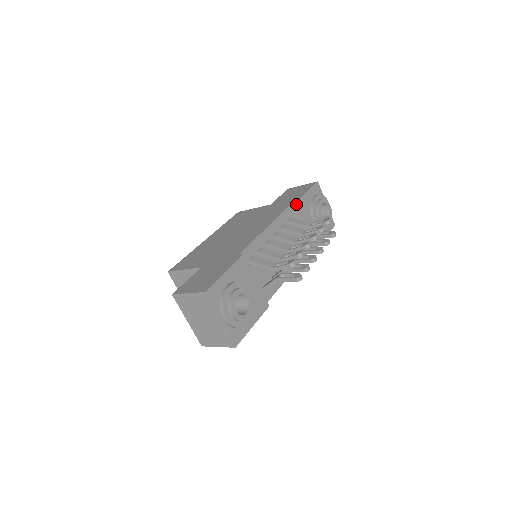
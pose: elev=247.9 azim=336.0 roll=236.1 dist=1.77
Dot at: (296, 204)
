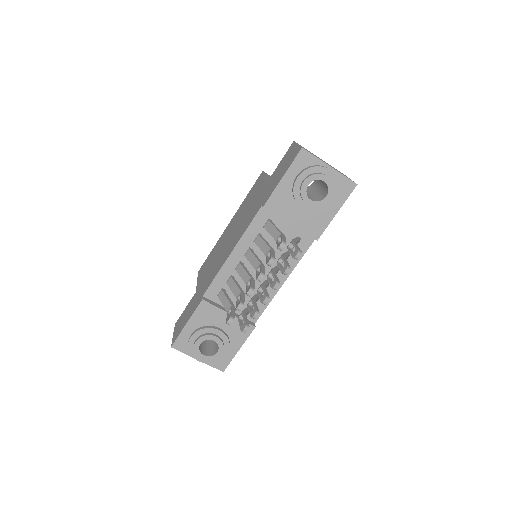
Dot at: (266, 205)
